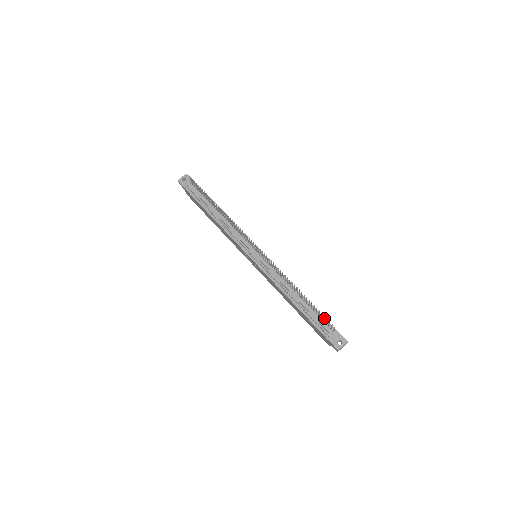
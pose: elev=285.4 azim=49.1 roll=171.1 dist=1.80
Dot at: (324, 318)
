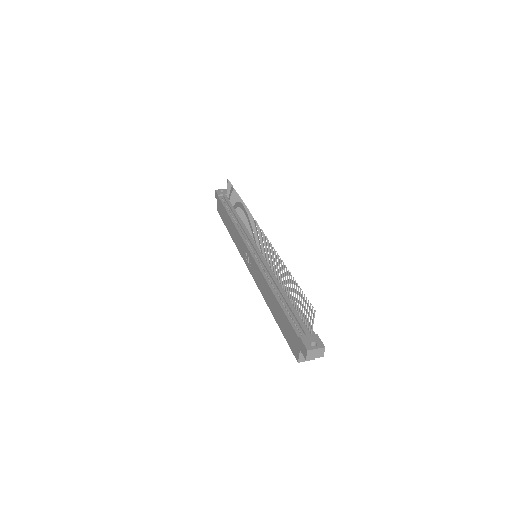
Dot at: (305, 308)
